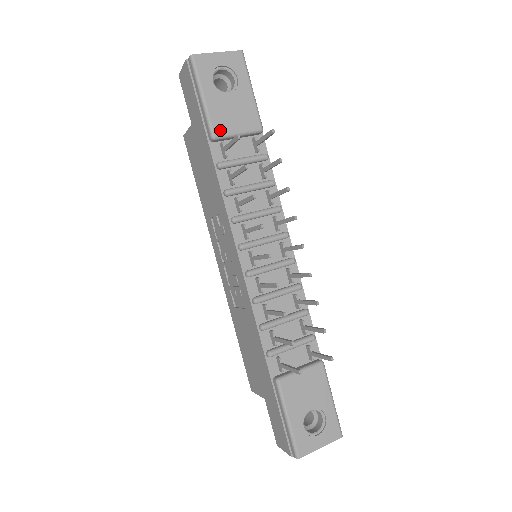
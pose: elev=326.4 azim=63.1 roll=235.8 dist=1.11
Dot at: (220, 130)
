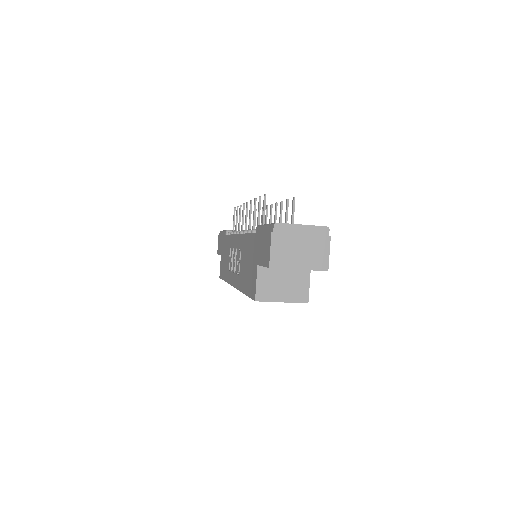
Dot at: (231, 230)
